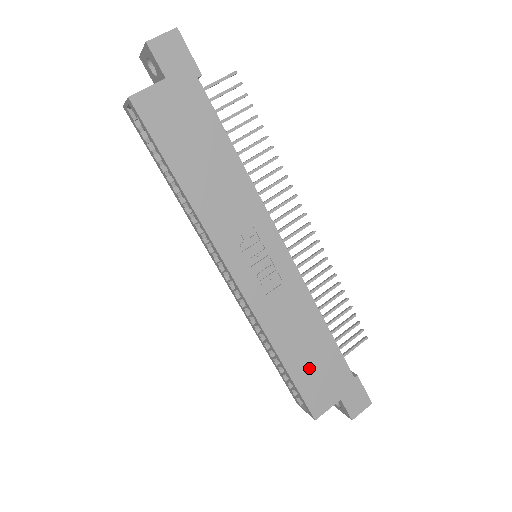
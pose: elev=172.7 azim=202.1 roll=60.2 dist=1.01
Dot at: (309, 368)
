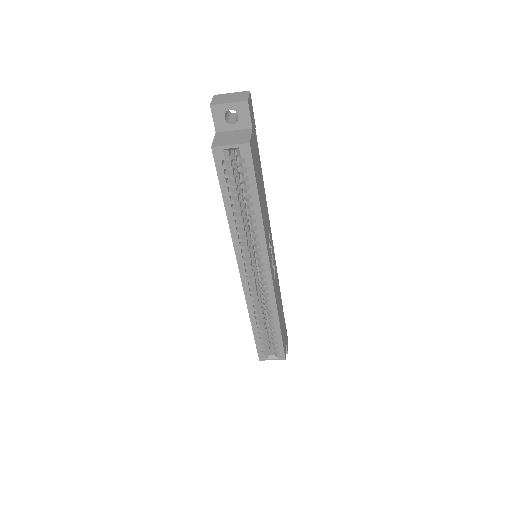
Dot at: (282, 325)
